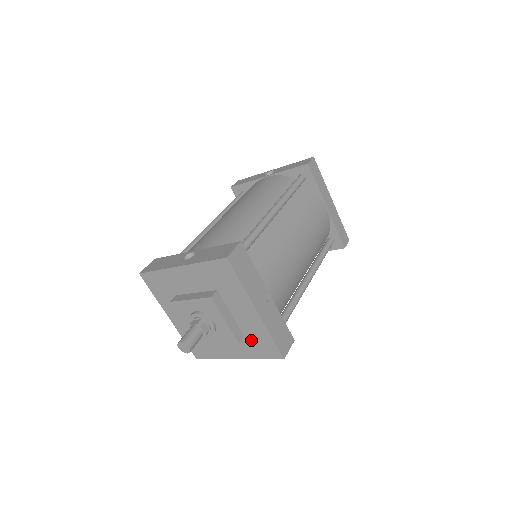
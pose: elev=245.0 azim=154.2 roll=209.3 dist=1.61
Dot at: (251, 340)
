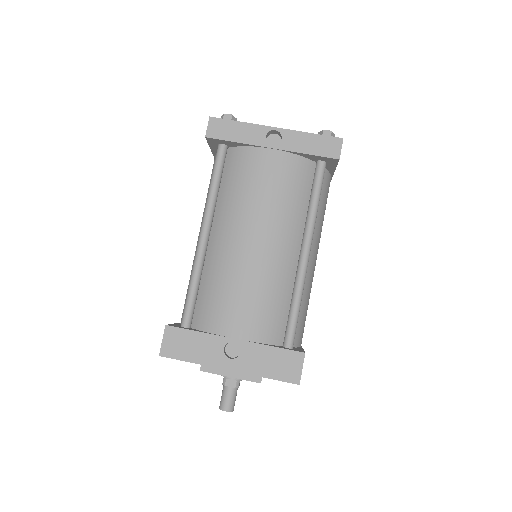
Dot at: occluded
